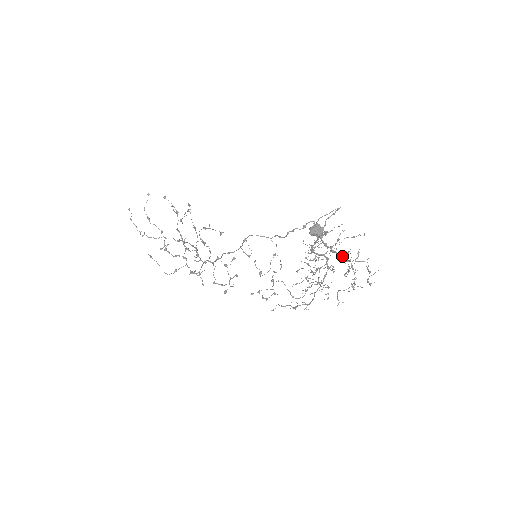
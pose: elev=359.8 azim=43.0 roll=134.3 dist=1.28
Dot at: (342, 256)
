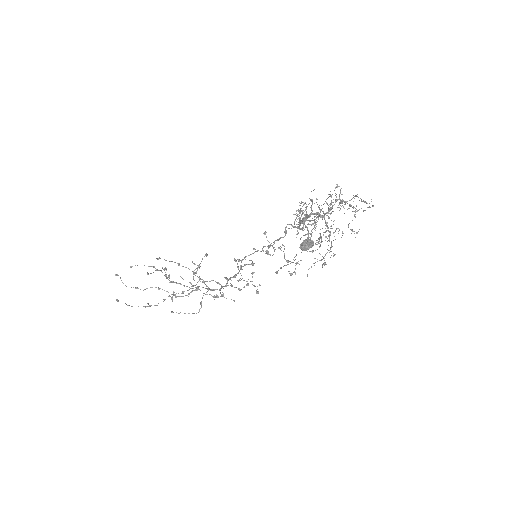
Dot at: occluded
